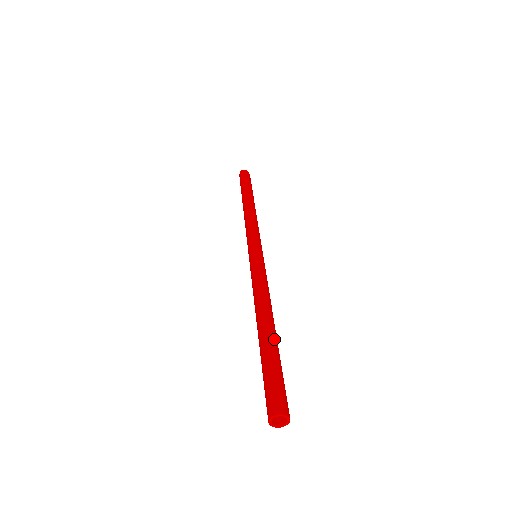
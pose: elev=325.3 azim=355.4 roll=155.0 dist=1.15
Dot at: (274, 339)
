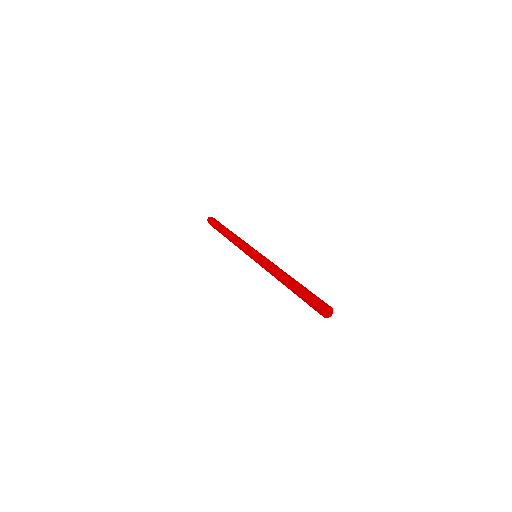
Dot at: (300, 284)
